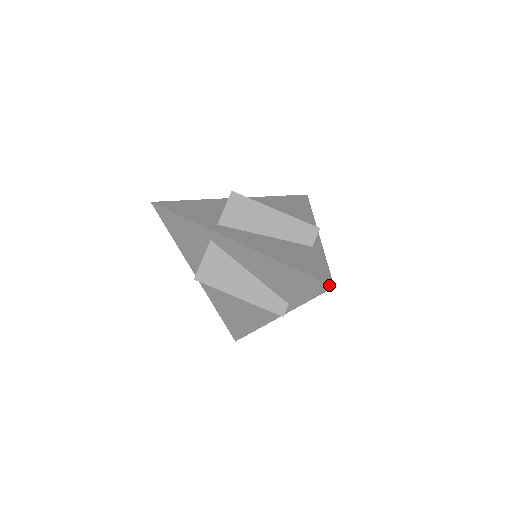
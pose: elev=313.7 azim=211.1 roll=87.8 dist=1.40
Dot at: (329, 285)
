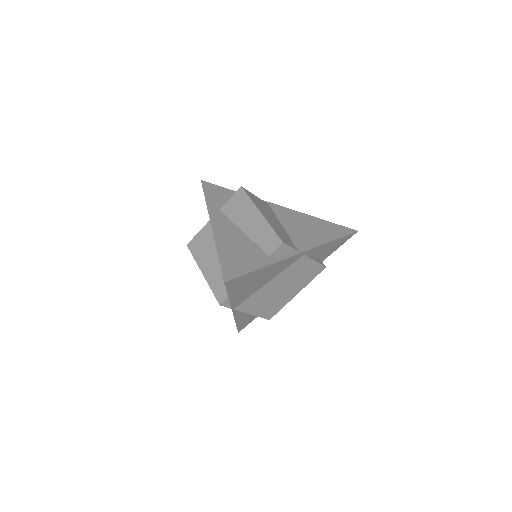
Dot at: (224, 279)
